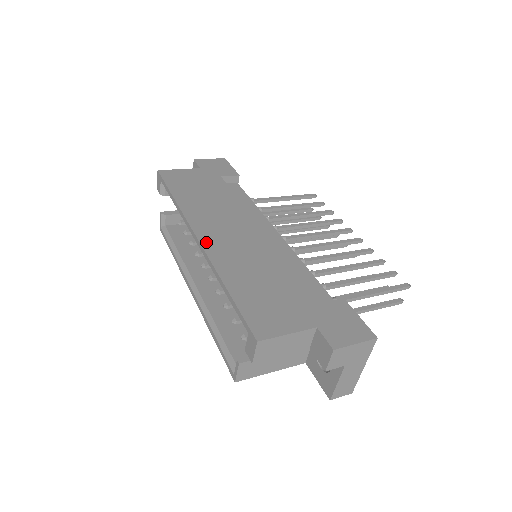
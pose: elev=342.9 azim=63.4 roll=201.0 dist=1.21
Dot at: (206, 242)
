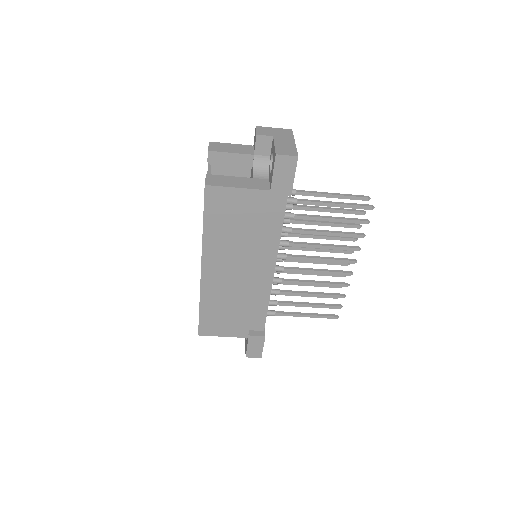
Dot at: occluded
